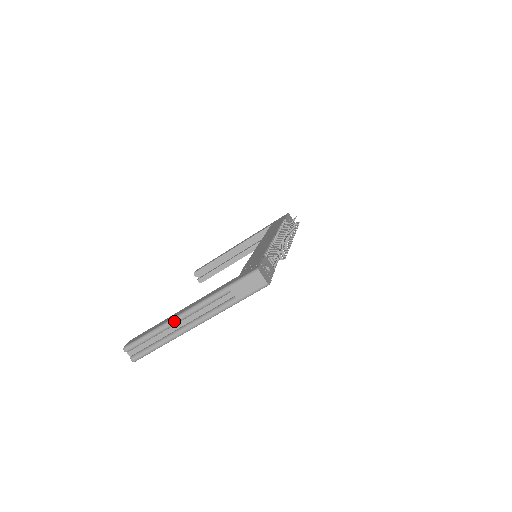
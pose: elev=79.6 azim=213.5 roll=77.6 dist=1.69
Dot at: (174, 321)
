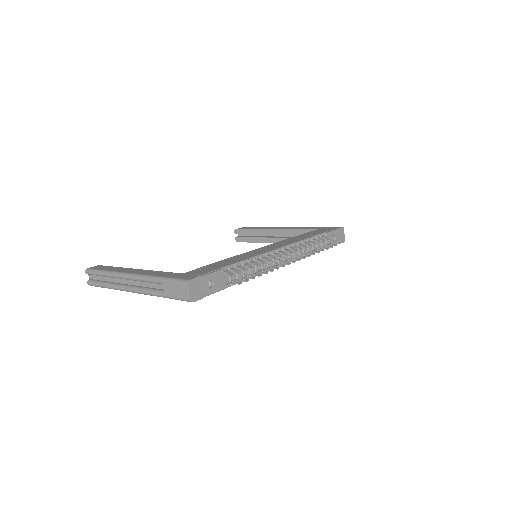
Dot at: (119, 275)
